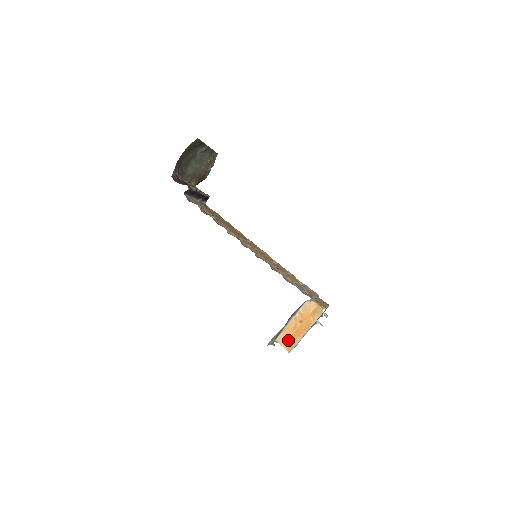
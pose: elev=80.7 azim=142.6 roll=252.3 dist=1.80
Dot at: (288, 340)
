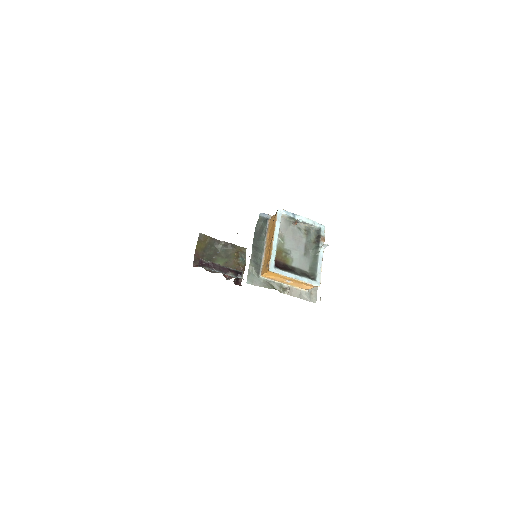
Dot at: (266, 263)
